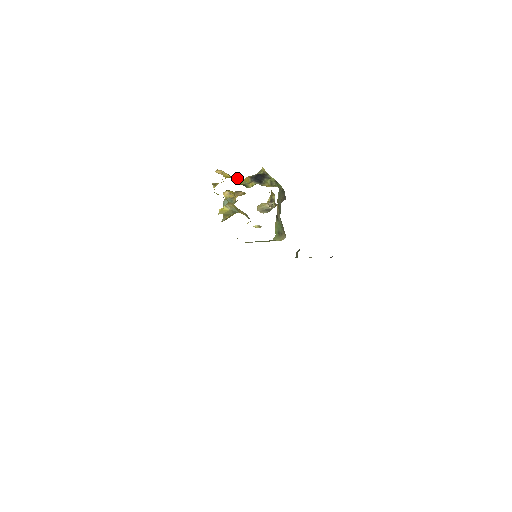
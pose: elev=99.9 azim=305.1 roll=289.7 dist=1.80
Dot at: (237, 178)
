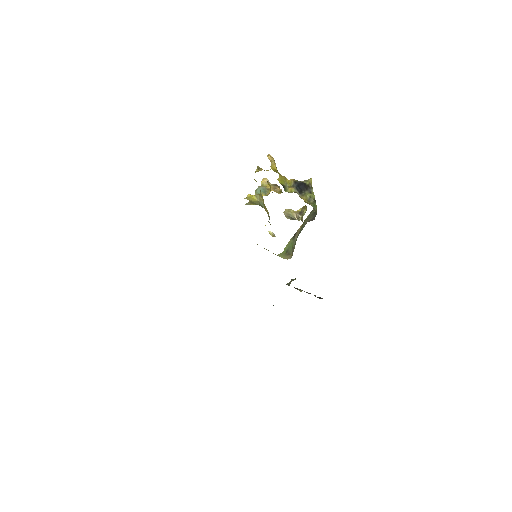
Dot at: (282, 176)
